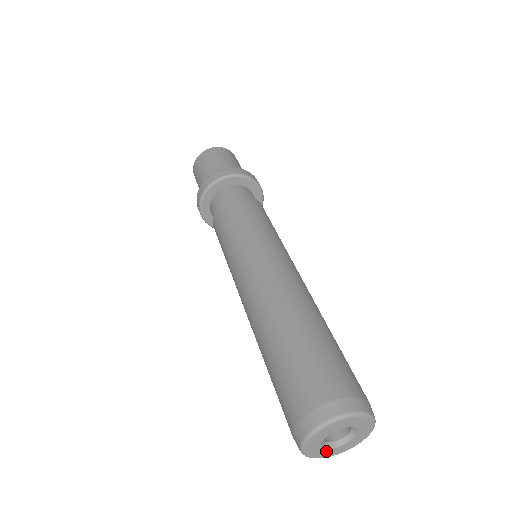
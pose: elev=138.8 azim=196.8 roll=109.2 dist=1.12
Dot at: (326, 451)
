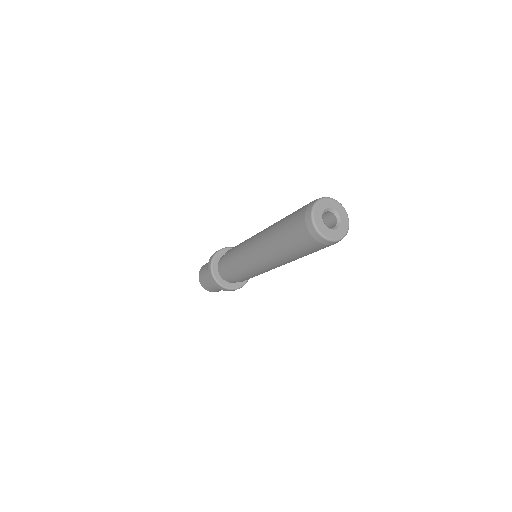
Dot at: (328, 231)
